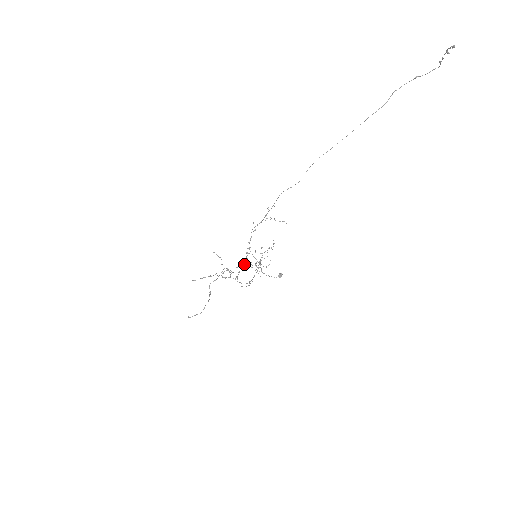
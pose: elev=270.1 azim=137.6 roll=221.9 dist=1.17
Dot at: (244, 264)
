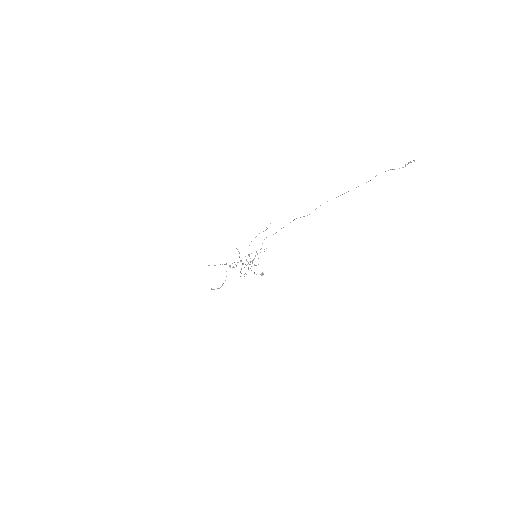
Dot at: occluded
